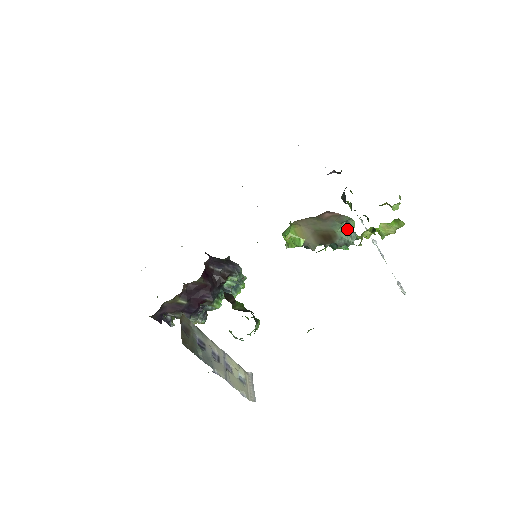
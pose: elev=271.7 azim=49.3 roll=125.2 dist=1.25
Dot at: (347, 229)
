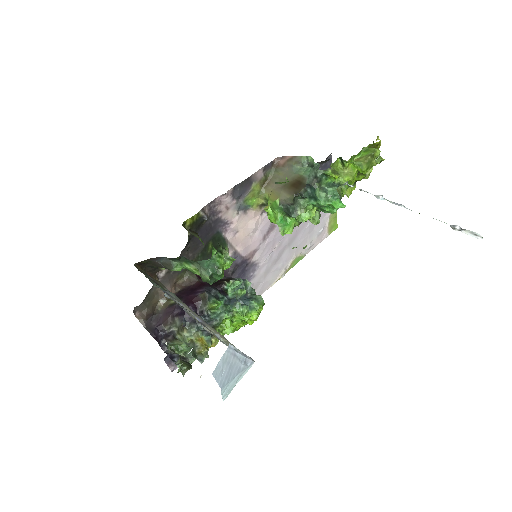
Dot at: (311, 168)
